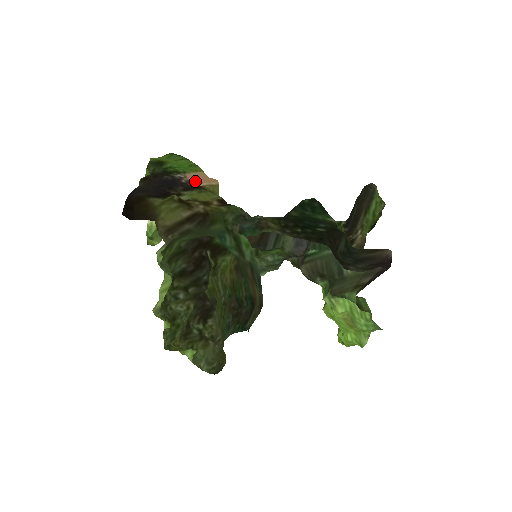
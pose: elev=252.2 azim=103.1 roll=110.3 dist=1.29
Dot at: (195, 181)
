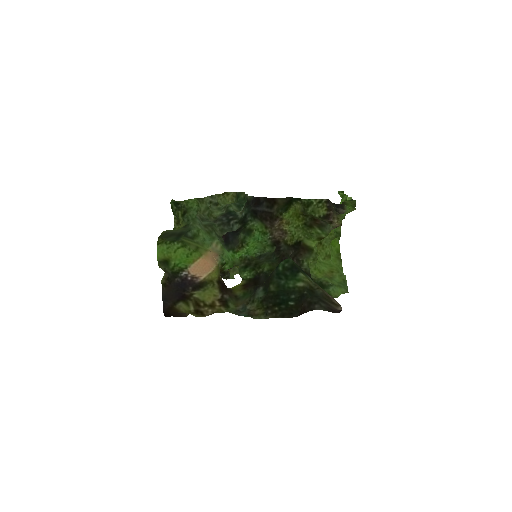
Dot at: (197, 275)
